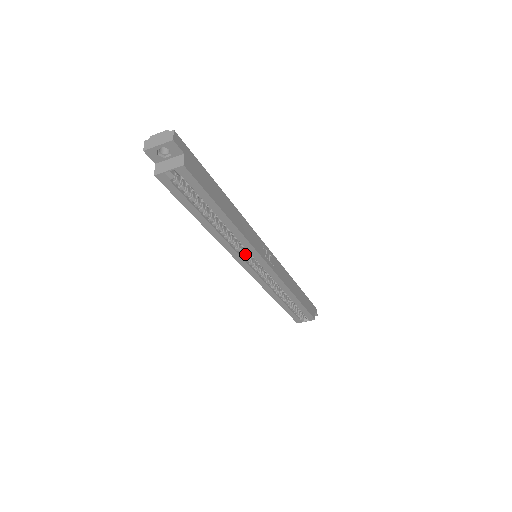
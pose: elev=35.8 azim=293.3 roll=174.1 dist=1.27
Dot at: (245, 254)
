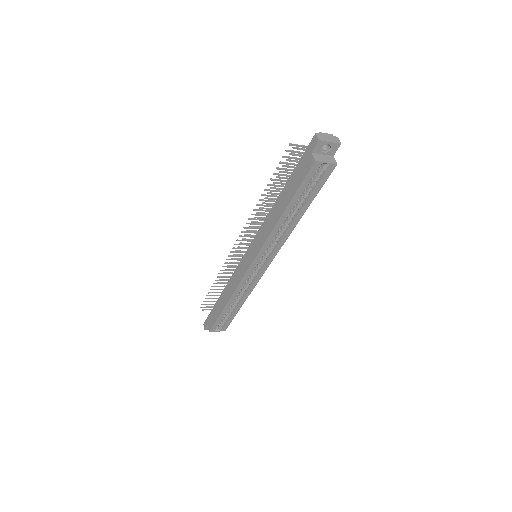
Dot at: (266, 250)
